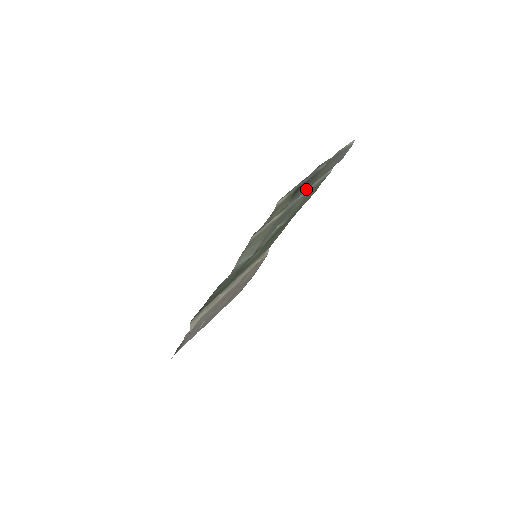
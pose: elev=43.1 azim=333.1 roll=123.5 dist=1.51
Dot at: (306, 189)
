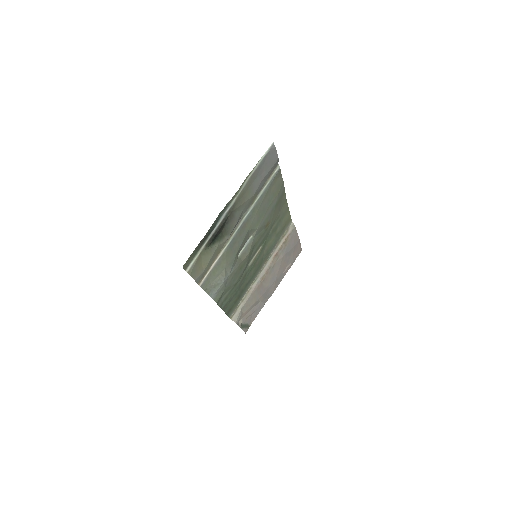
Dot at: (247, 209)
